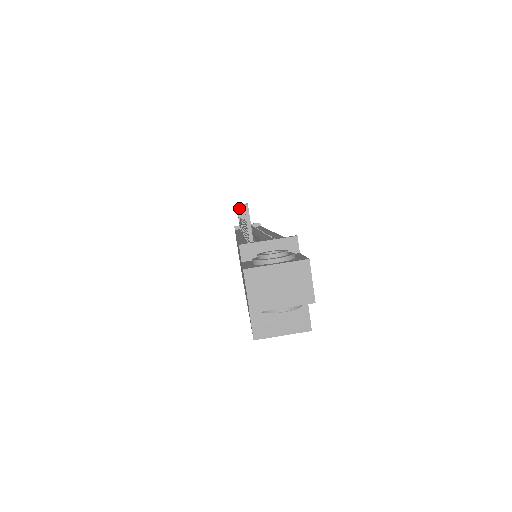
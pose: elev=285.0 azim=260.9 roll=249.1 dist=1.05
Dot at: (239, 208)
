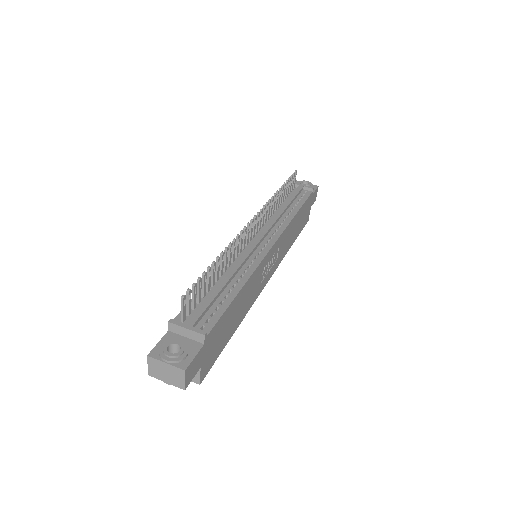
Dot at: (250, 221)
